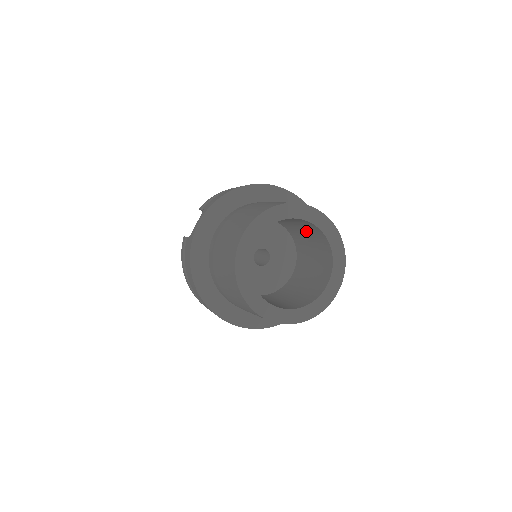
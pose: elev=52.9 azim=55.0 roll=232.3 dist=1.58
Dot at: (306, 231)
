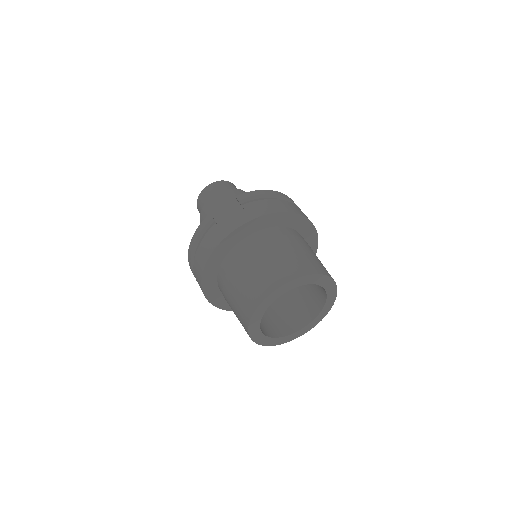
Dot at: occluded
